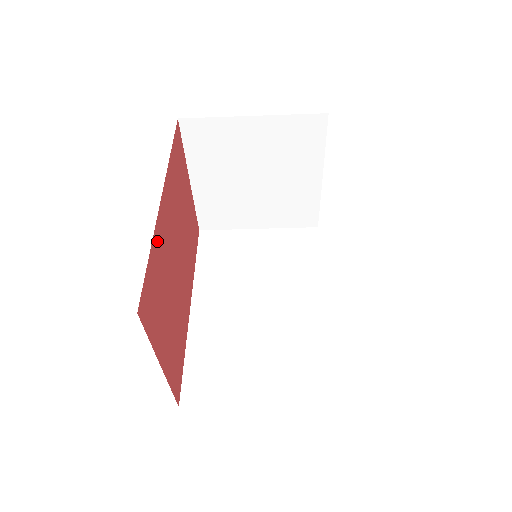
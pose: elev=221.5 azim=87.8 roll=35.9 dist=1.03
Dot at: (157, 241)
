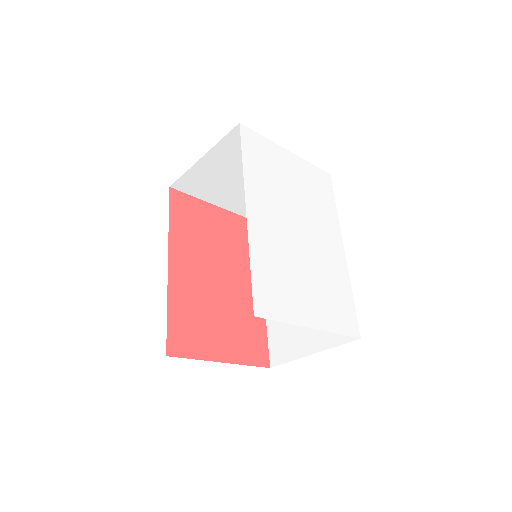
Dot at: (176, 296)
